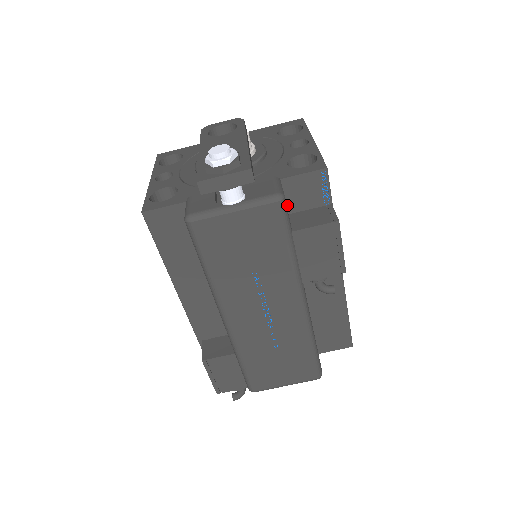
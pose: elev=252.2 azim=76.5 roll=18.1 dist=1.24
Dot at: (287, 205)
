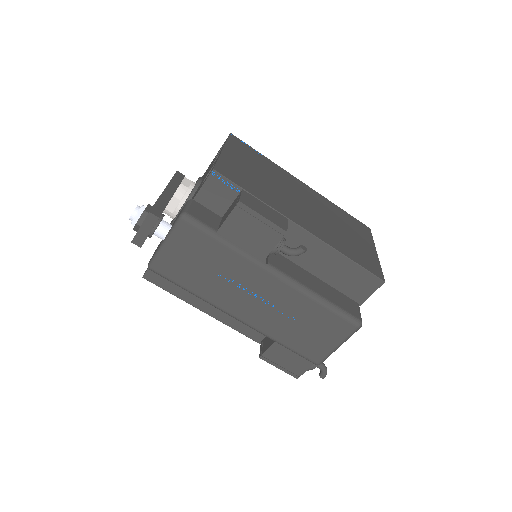
Dot at: (215, 212)
